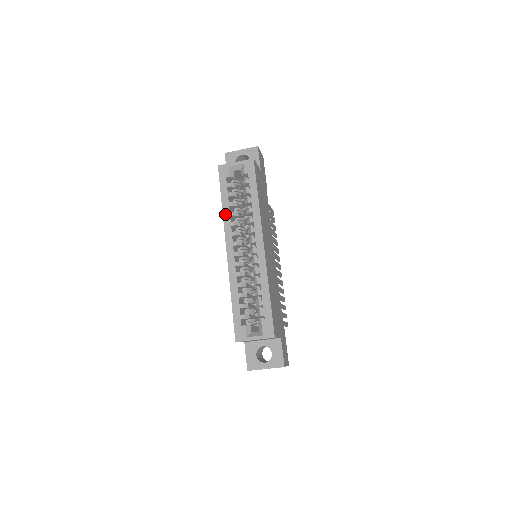
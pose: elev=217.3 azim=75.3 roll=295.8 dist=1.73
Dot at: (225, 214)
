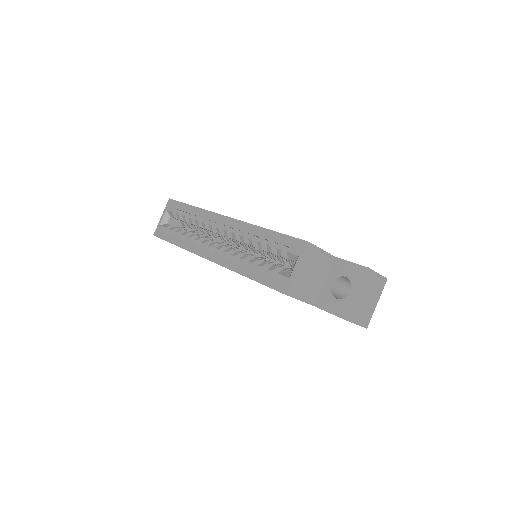
Dot at: (184, 246)
